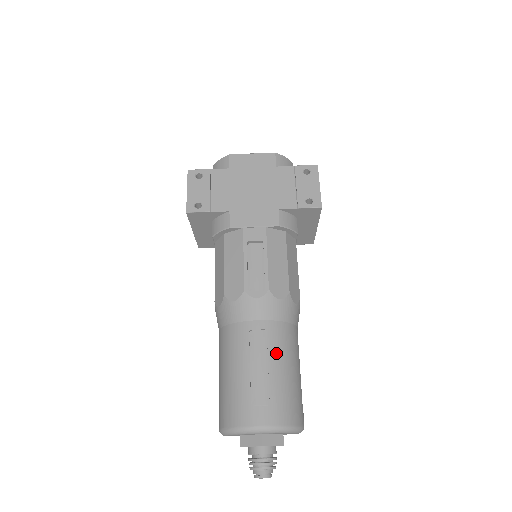
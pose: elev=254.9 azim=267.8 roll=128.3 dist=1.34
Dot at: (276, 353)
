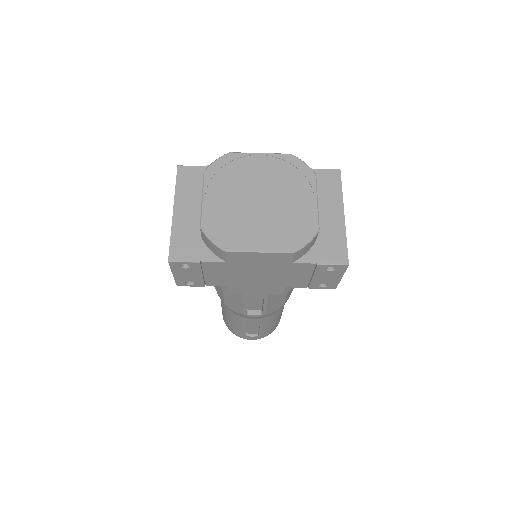
Dot at: (266, 324)
